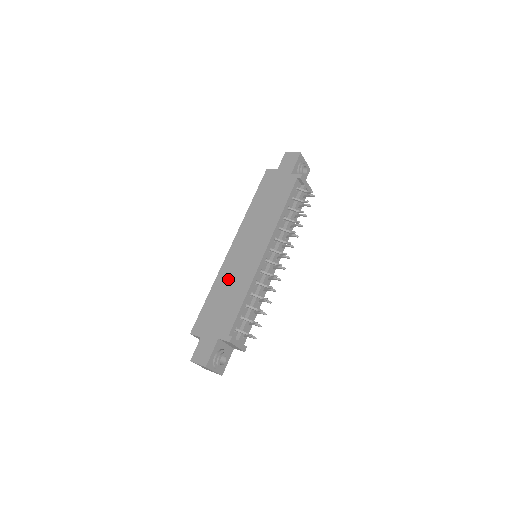
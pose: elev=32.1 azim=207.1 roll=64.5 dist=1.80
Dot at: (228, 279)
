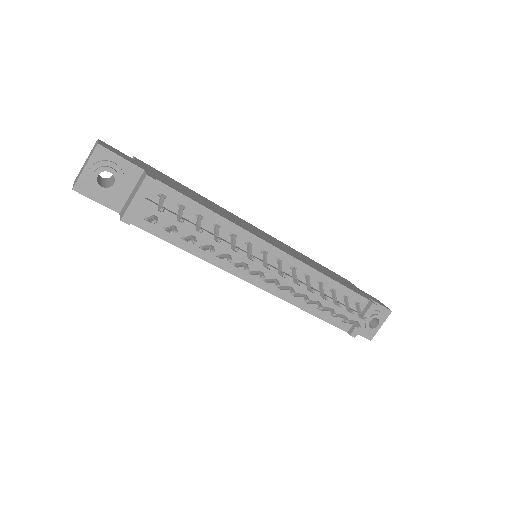
Dot at: occluded
